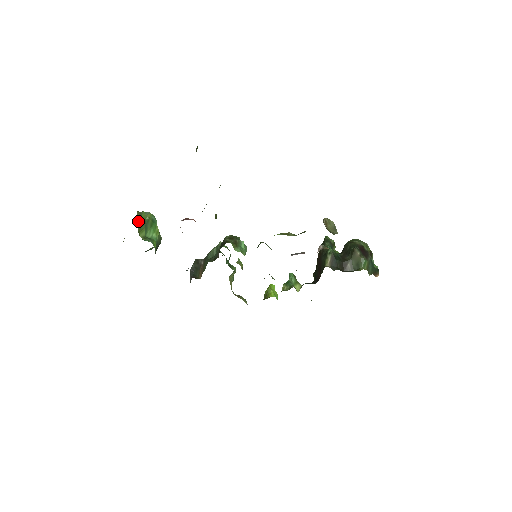
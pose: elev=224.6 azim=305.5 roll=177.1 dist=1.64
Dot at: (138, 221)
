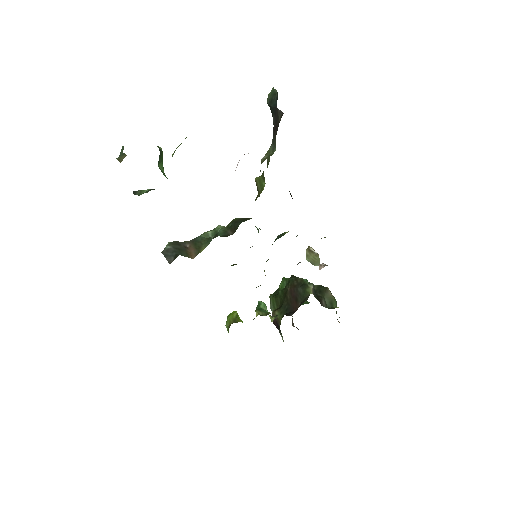
Dot at: occluded
